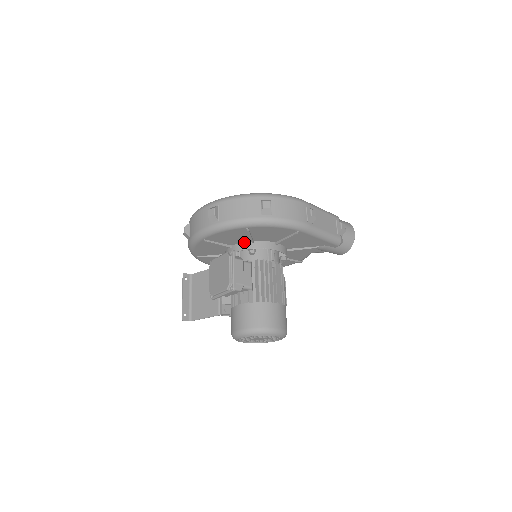
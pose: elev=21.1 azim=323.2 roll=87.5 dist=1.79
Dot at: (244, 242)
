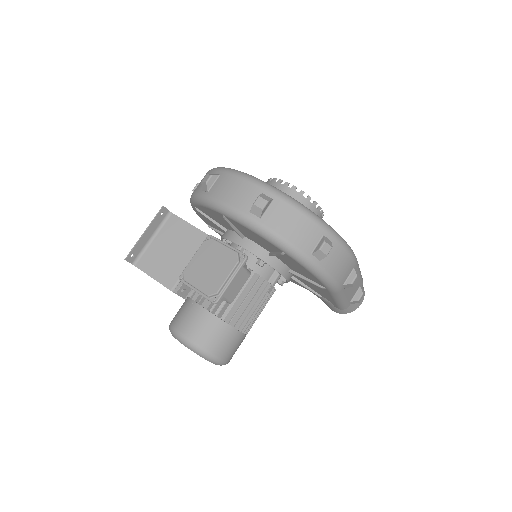
Dot at: (261, 246)
